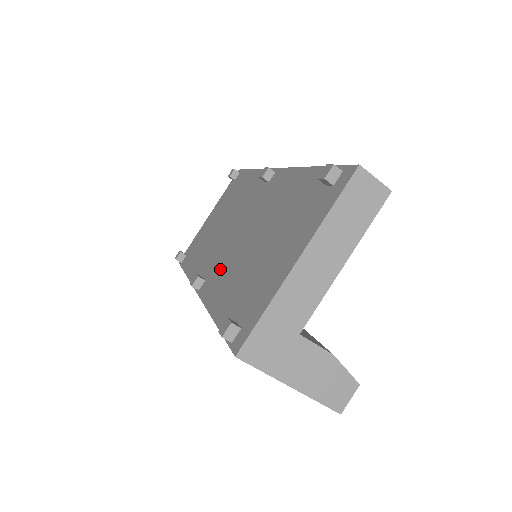
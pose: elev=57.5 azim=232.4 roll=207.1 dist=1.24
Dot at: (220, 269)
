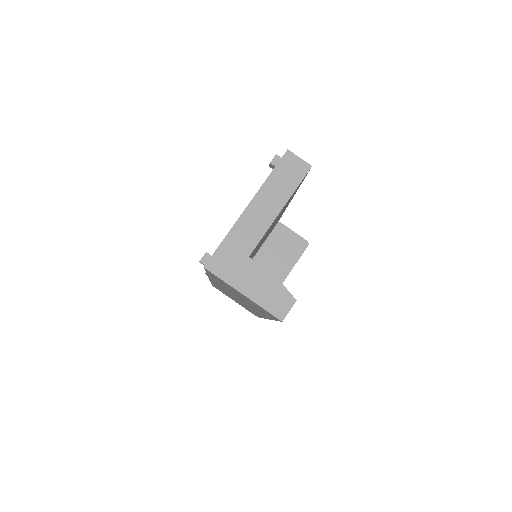
Dot at: occluded
